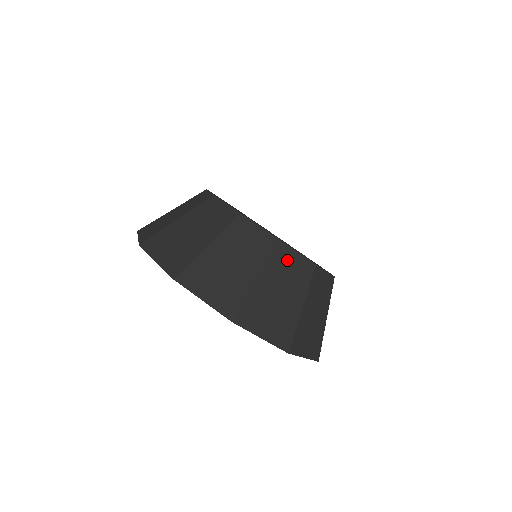
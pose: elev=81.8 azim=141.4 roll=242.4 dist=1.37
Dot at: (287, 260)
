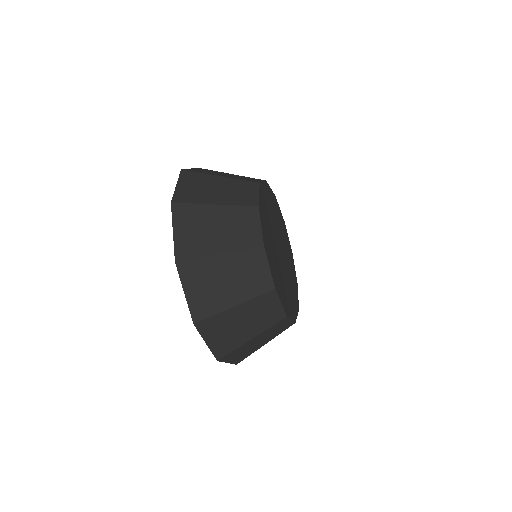
Dot at: (280, 325)
